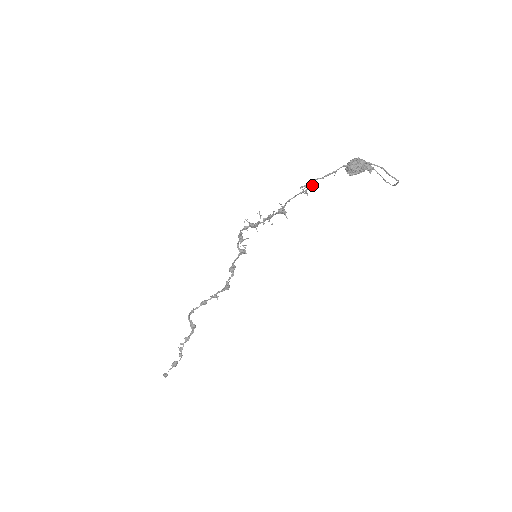
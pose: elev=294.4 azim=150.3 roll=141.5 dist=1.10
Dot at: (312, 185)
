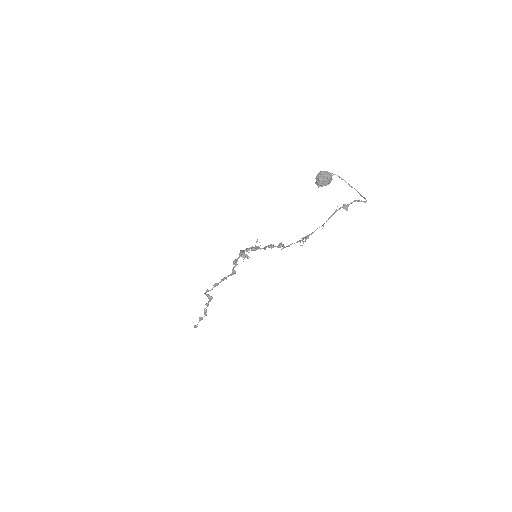
Dot at: occluded
